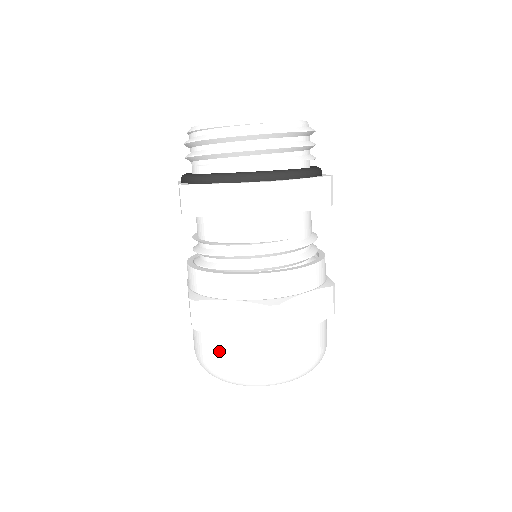
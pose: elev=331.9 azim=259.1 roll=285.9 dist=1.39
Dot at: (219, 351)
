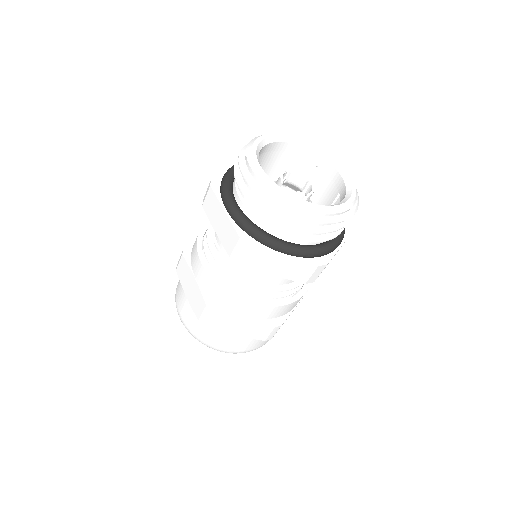
Dot at: (180, 293)
